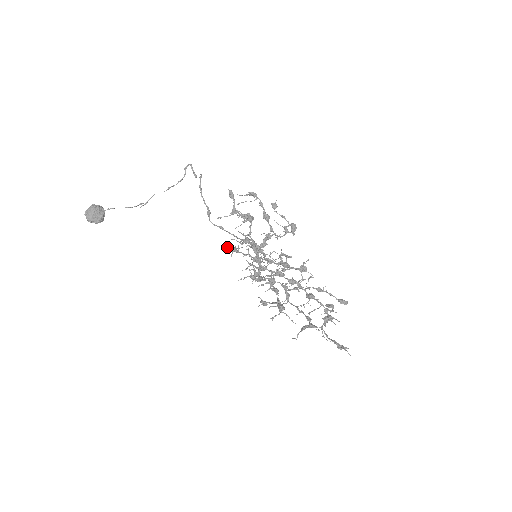
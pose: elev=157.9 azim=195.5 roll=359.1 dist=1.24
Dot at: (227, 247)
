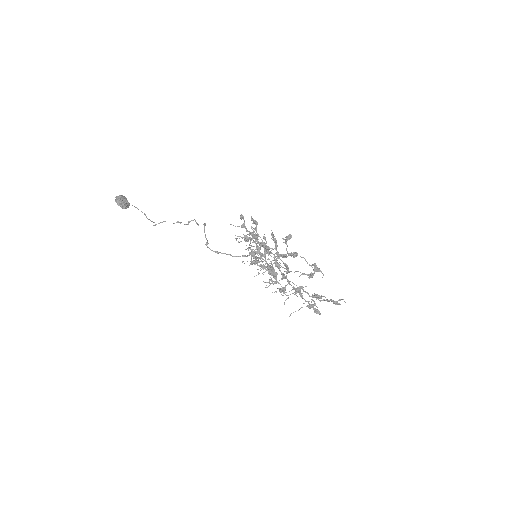
Dot at: (252, 219)
